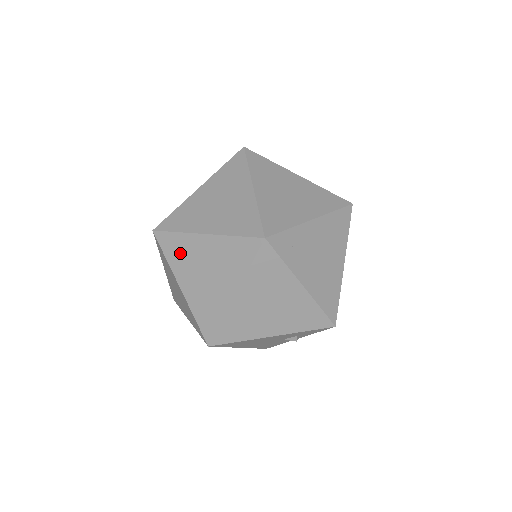
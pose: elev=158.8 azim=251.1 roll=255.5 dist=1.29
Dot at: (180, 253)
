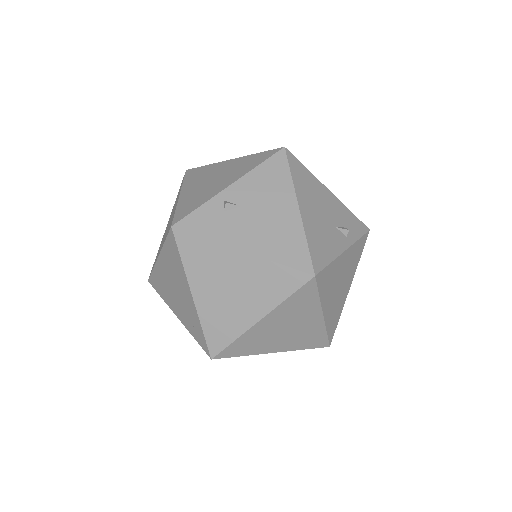
Dot at: occluded
